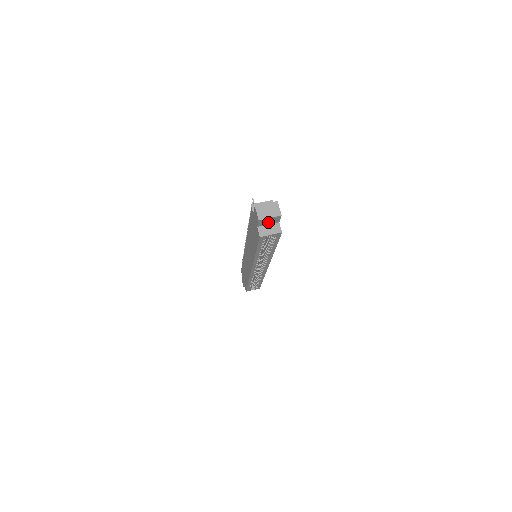
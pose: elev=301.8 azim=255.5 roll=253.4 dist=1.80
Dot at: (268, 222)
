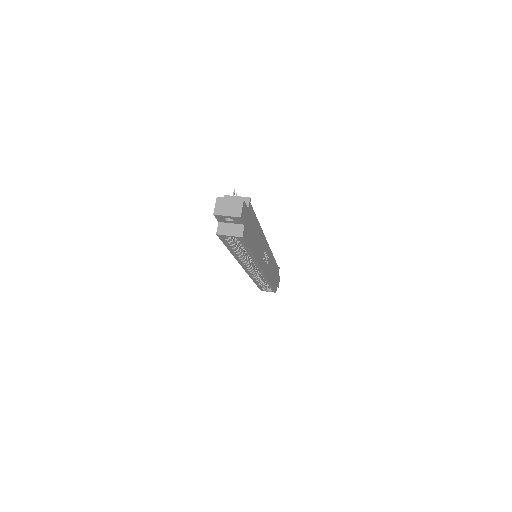
Dot at: (230, 220)
